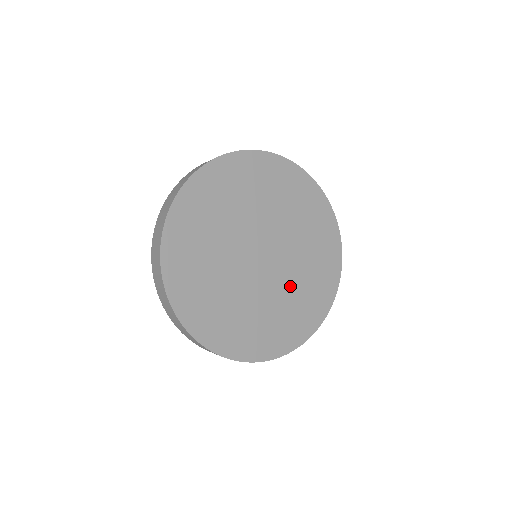
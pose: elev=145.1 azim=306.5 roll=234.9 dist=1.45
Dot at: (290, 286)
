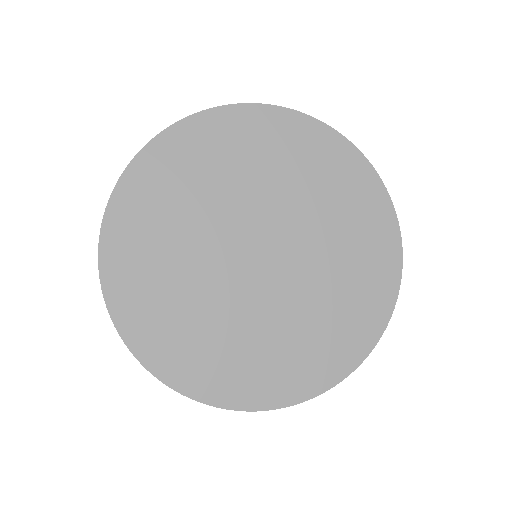
Dot at: (294, 312)
